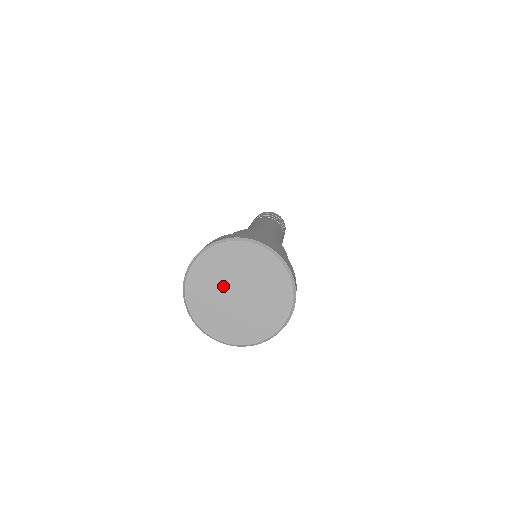
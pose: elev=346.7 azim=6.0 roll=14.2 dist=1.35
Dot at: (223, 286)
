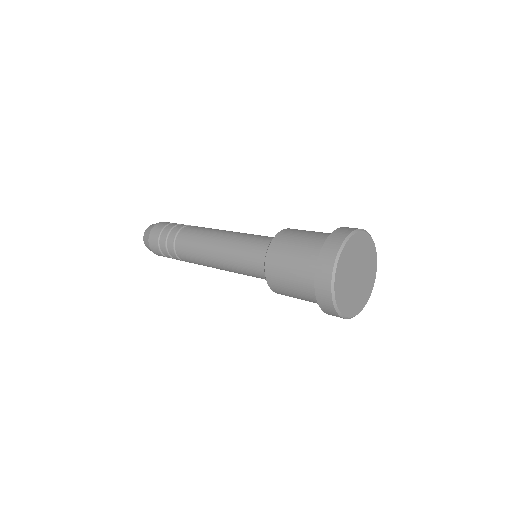
Dot at: (350, 280)
